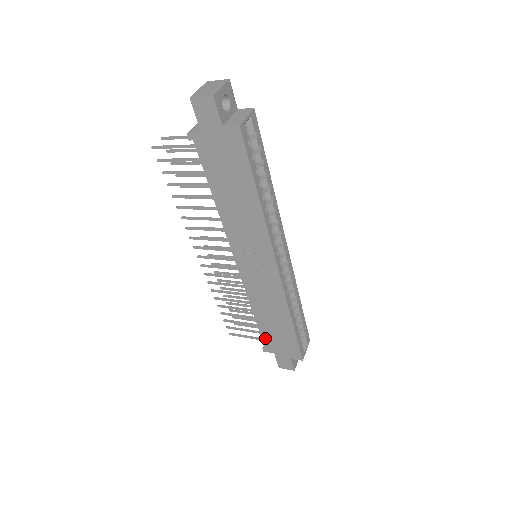
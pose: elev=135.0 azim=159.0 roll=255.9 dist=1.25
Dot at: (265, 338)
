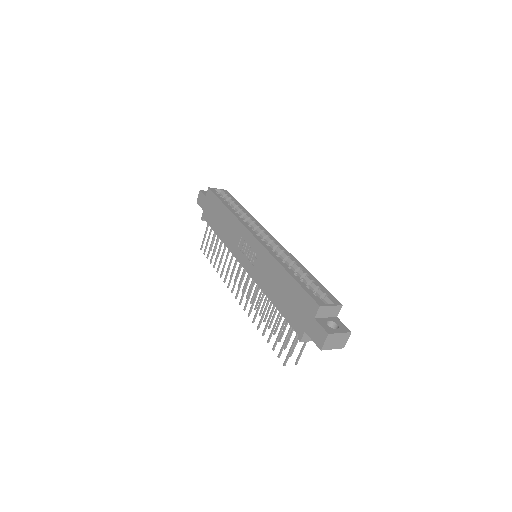
Dot at: (289, 319)
